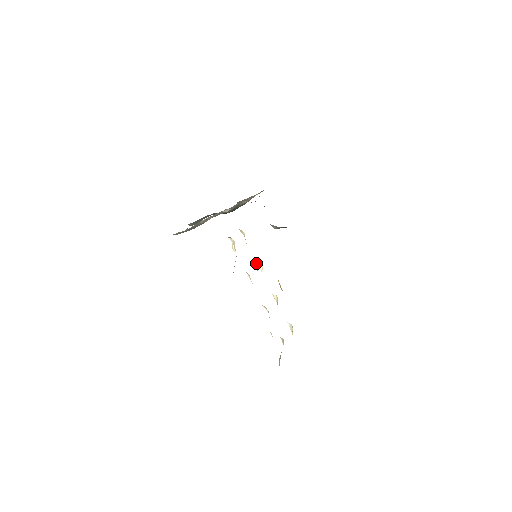
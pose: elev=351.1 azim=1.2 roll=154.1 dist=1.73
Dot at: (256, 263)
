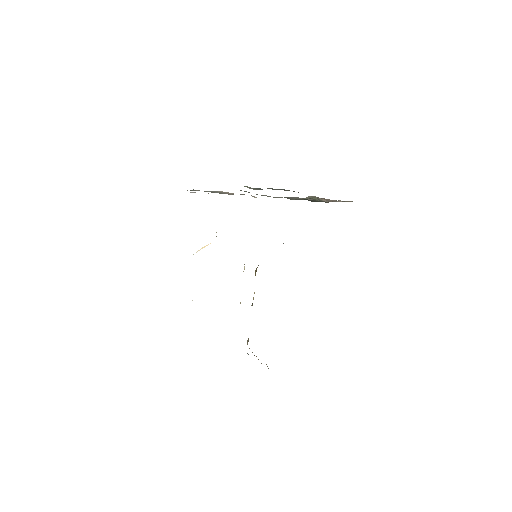
Dot at: occluded
